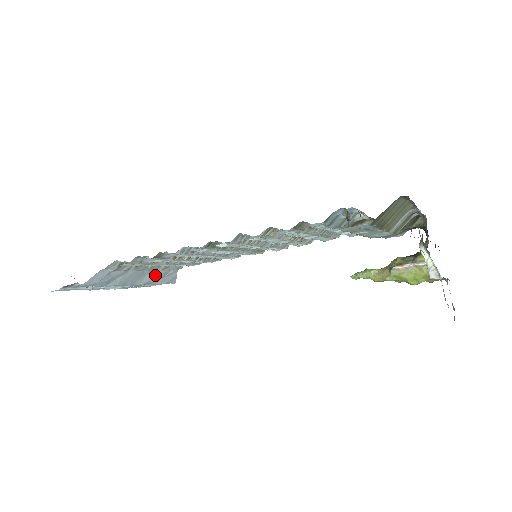
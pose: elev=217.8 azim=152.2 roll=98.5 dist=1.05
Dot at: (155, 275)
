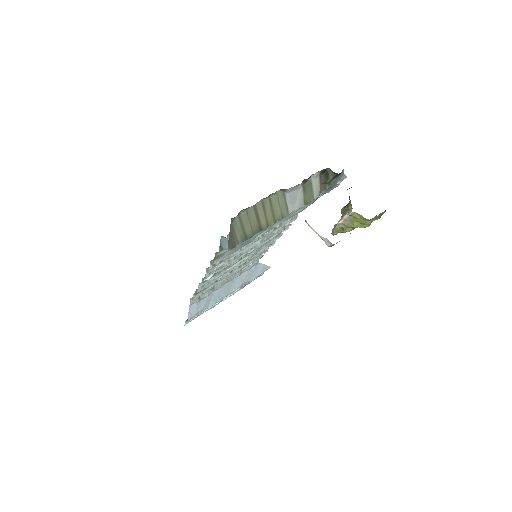
Dot at: (241, 278)
